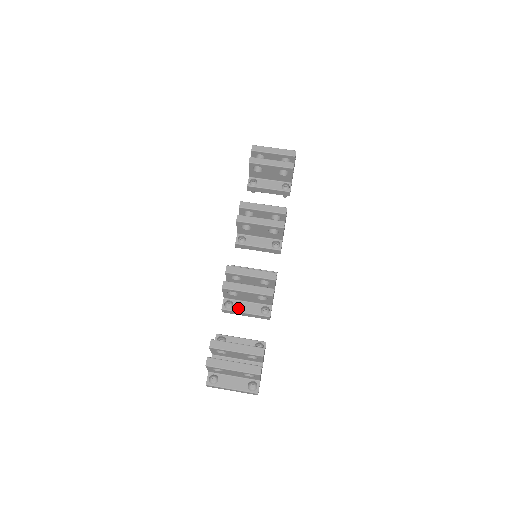
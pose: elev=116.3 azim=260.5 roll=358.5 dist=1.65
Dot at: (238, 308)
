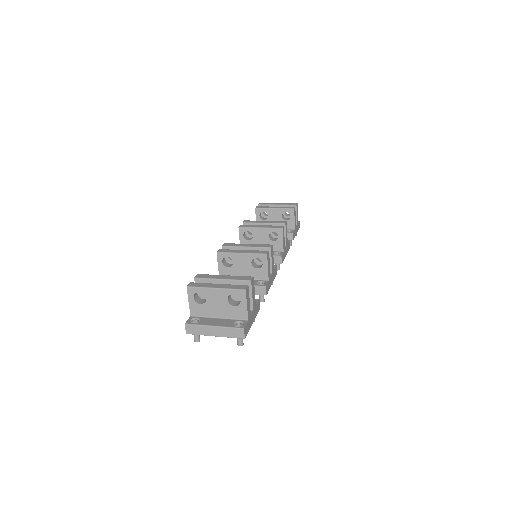
Dot at: occluded
